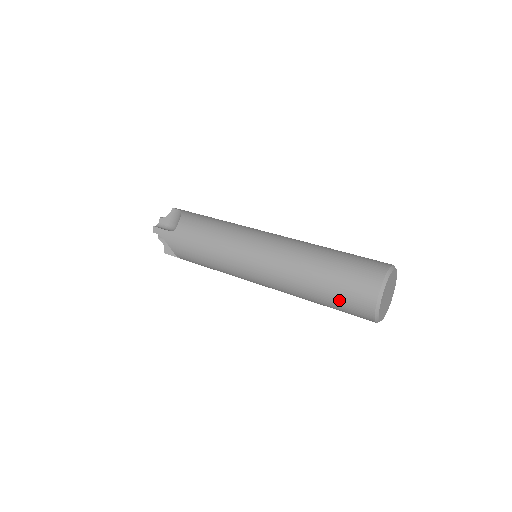
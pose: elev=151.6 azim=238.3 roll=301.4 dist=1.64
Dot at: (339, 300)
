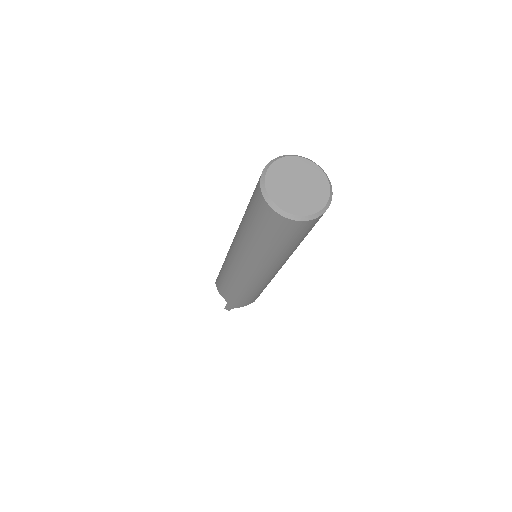
Dot at: (251, 209)
